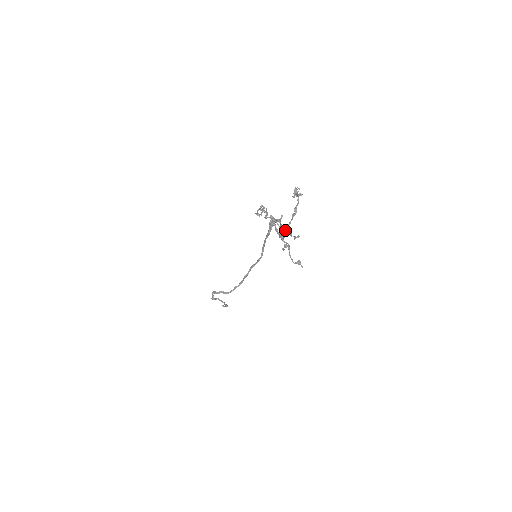
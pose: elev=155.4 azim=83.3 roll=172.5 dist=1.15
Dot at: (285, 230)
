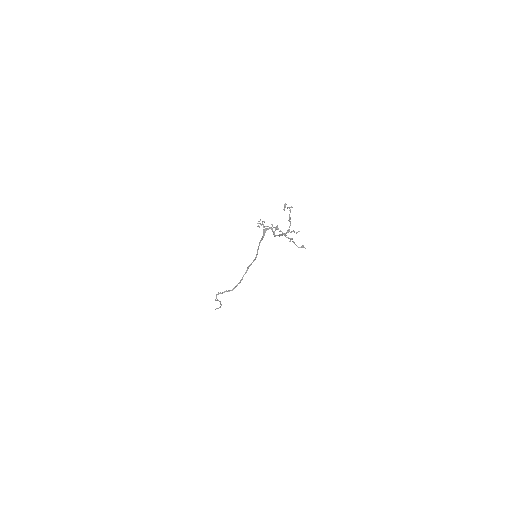
Dot at: (289, 230)
